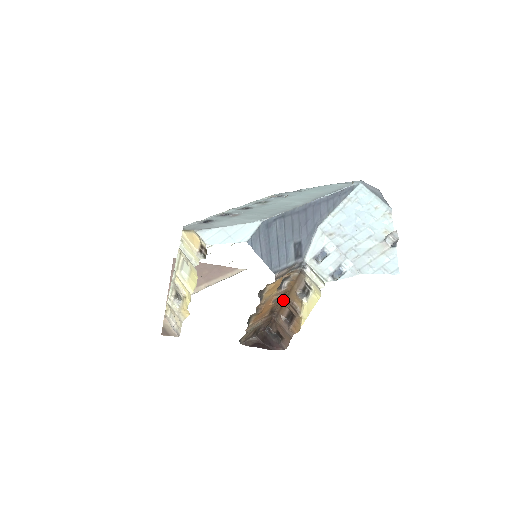
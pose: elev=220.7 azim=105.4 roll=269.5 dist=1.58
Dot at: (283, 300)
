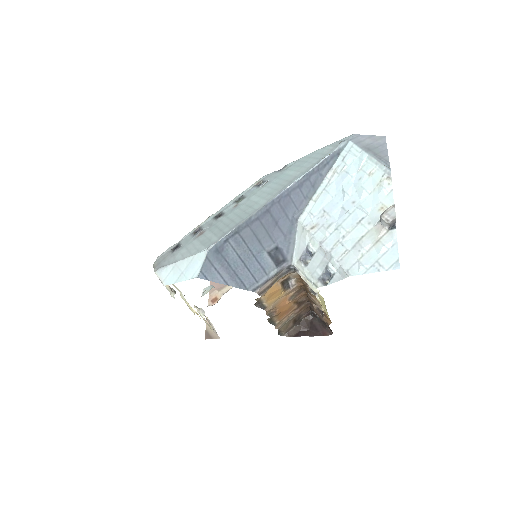
Dot at: (304, 292)
